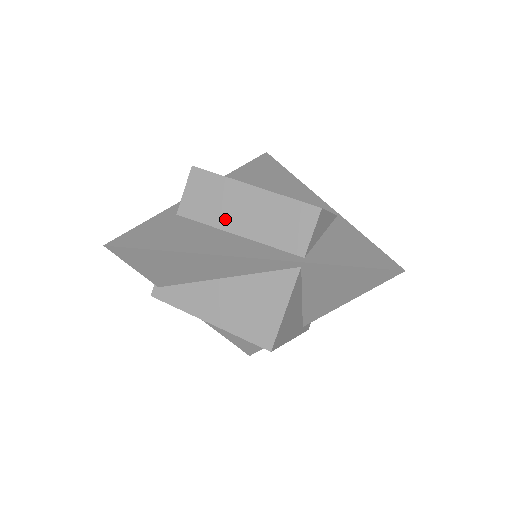
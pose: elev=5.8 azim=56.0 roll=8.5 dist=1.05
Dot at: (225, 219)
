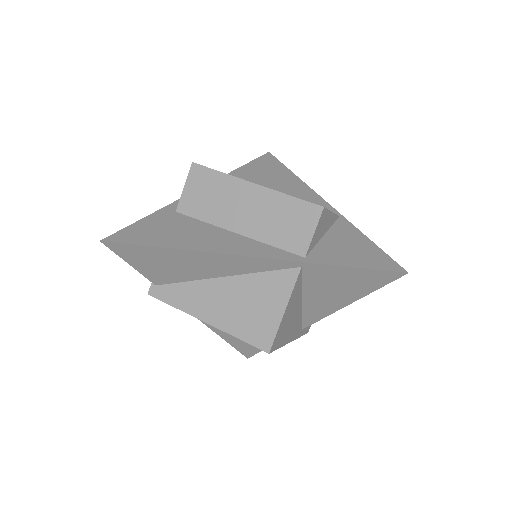
Dot at: (225, 217)
